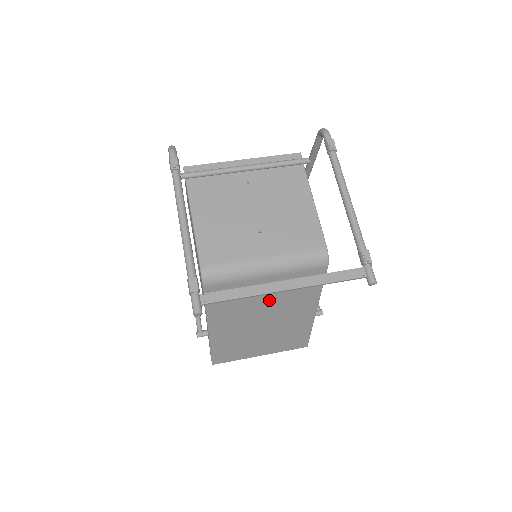
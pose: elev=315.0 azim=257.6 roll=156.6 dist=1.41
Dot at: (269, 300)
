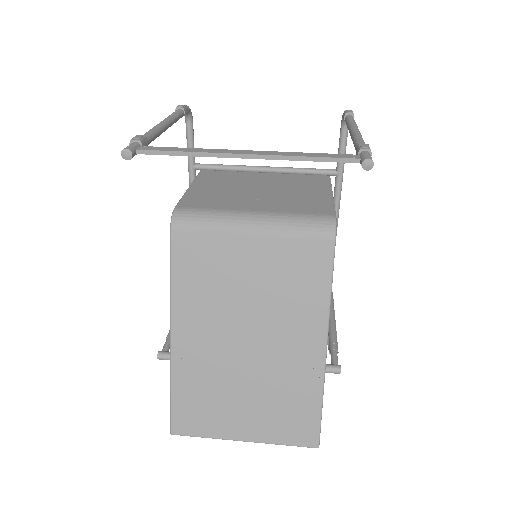
Dot at: (255, 291)
